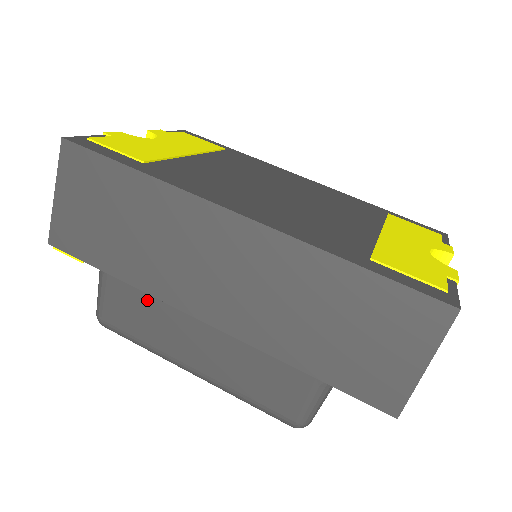
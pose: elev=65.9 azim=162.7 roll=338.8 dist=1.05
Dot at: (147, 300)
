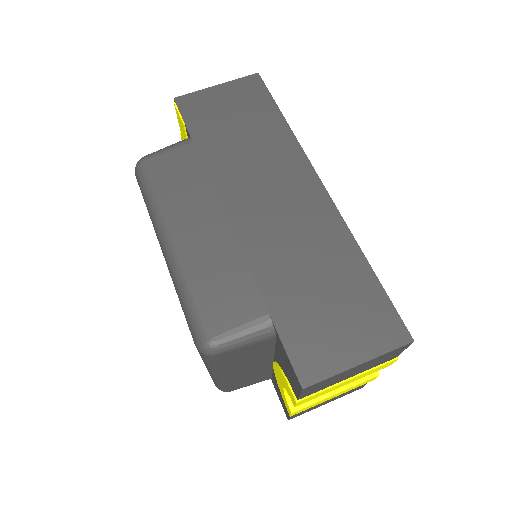
Dot at: (201, 176)
